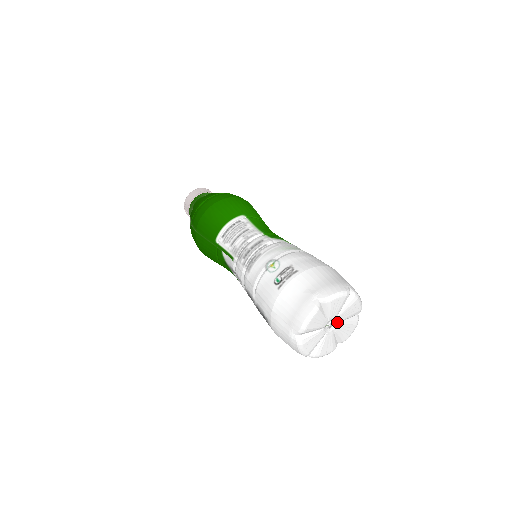
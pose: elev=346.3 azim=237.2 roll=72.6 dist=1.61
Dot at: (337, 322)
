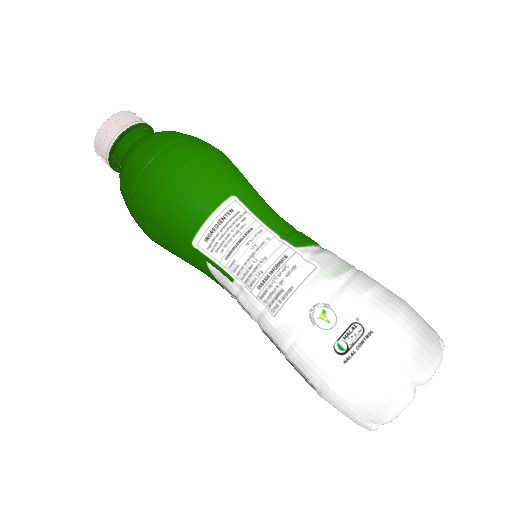
Dot at: occluded
